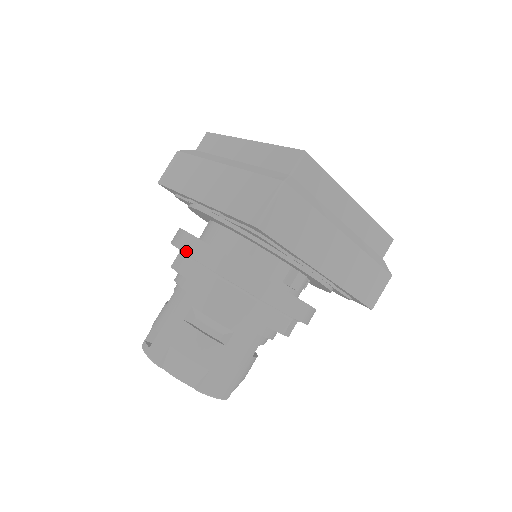
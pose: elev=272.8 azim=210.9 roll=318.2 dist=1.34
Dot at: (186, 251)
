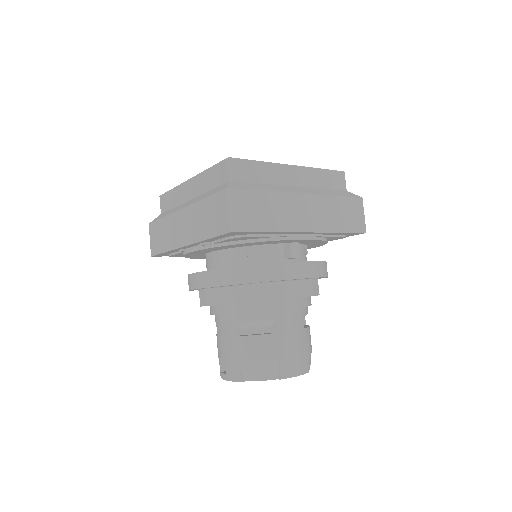
Dot at: (201, 286)
